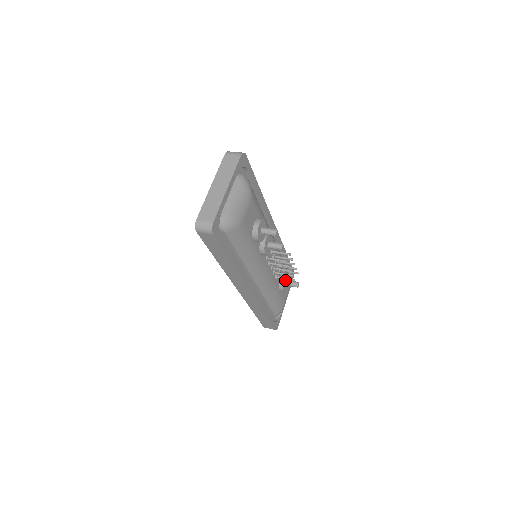
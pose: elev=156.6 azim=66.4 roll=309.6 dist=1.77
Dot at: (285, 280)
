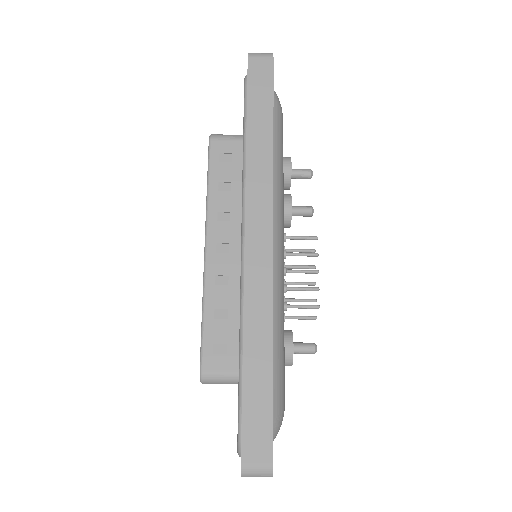
Dot at: occluded
